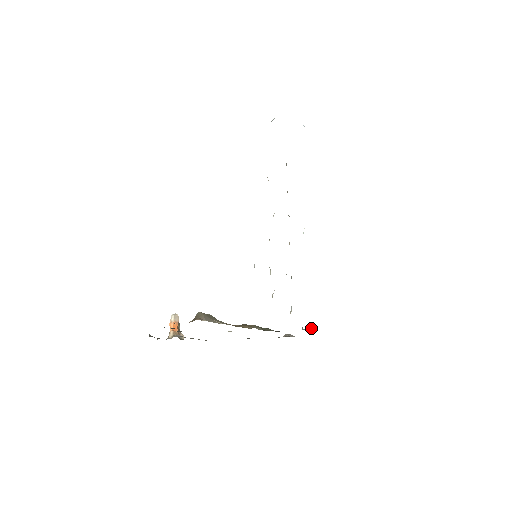
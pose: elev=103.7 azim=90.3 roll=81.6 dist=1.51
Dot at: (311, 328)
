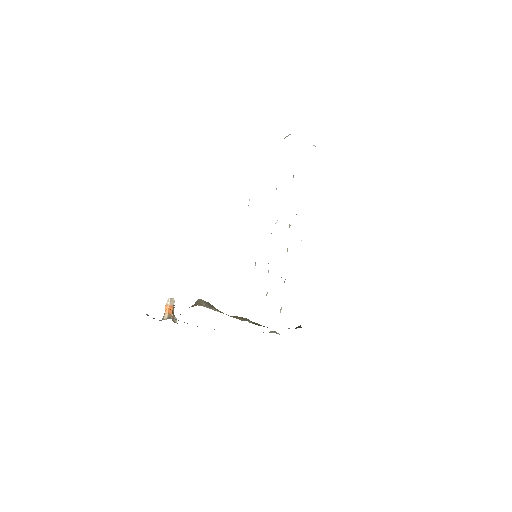
Dot at: occluded
